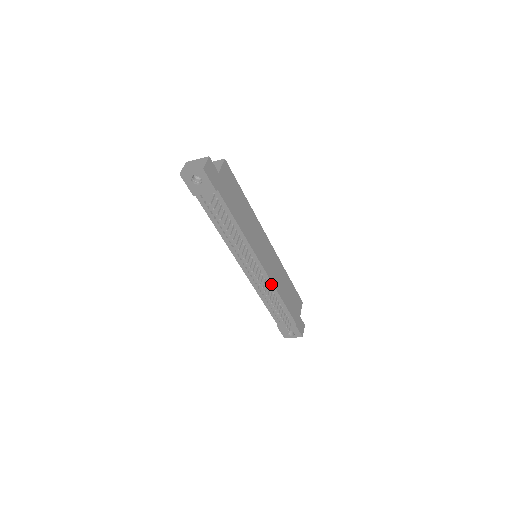
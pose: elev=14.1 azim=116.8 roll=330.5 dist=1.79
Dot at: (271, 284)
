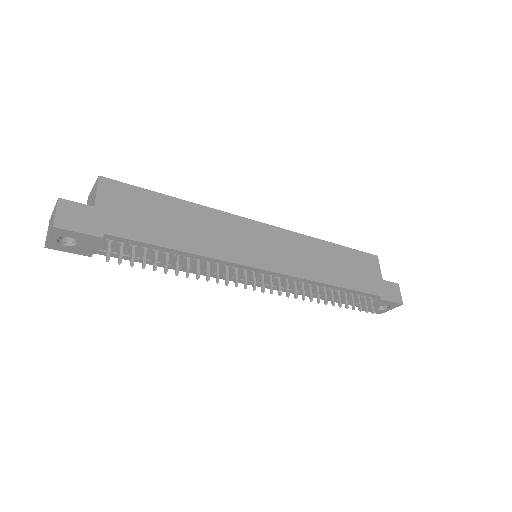
Dot at: (300, 280)
